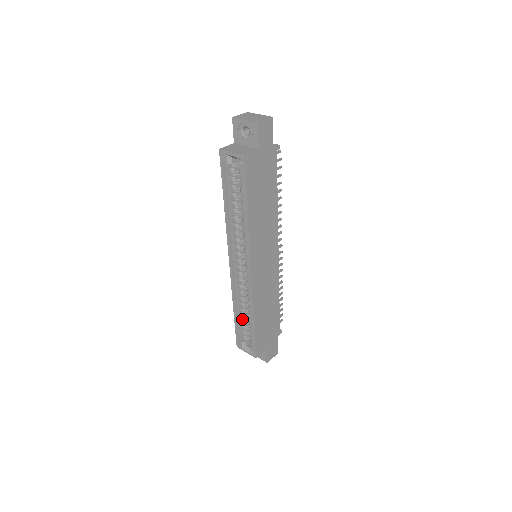
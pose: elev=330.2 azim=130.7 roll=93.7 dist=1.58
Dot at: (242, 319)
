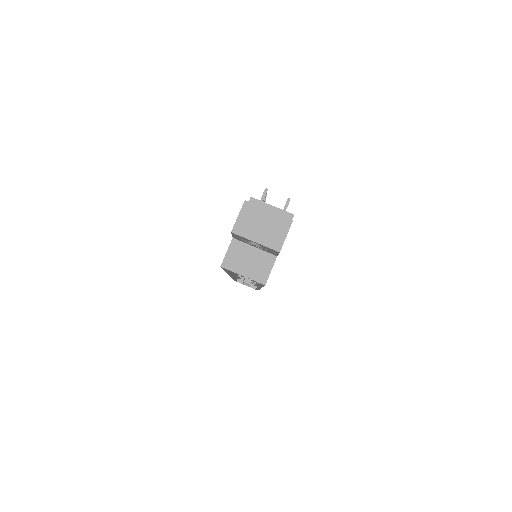
Dot at: (242, 279)
